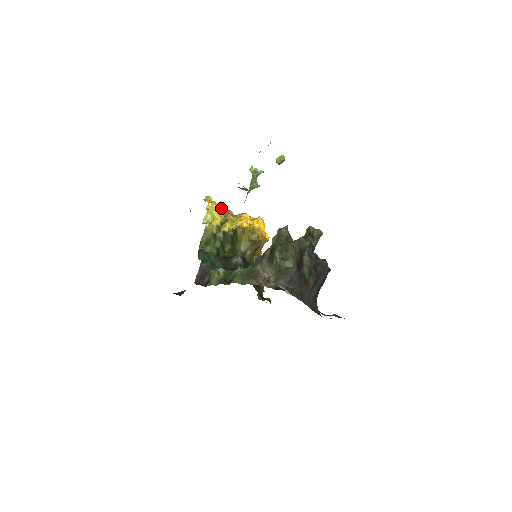
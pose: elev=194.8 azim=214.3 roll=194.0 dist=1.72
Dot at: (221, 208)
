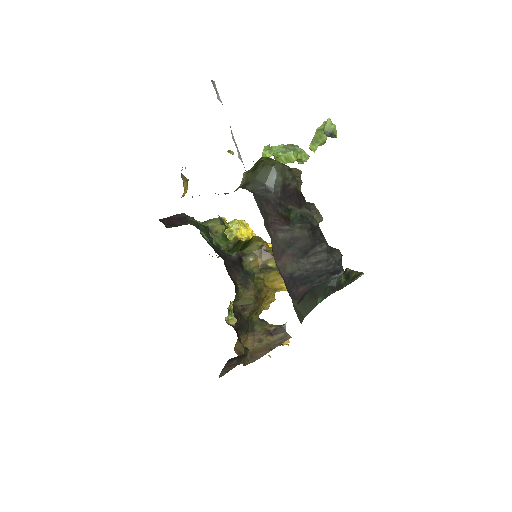
Dot at: occluded
